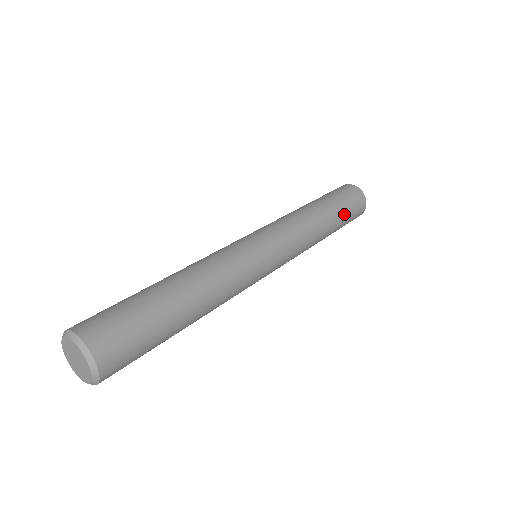
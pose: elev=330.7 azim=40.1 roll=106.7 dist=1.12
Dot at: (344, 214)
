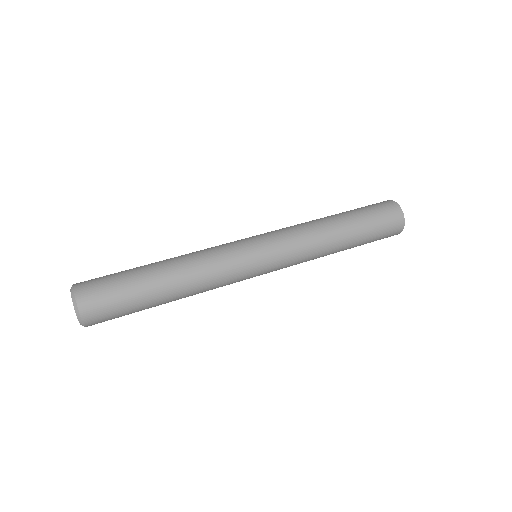
Dot at: (364, 219)
